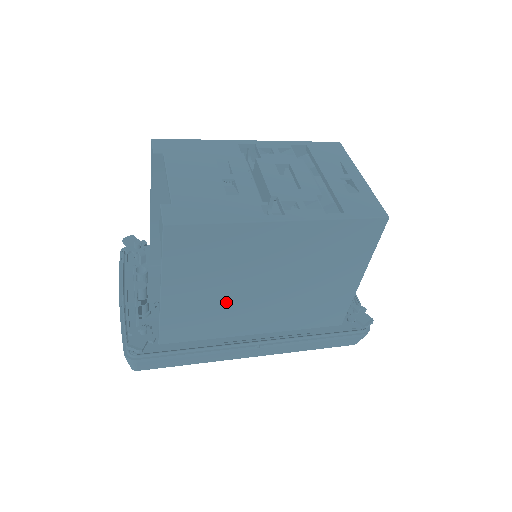
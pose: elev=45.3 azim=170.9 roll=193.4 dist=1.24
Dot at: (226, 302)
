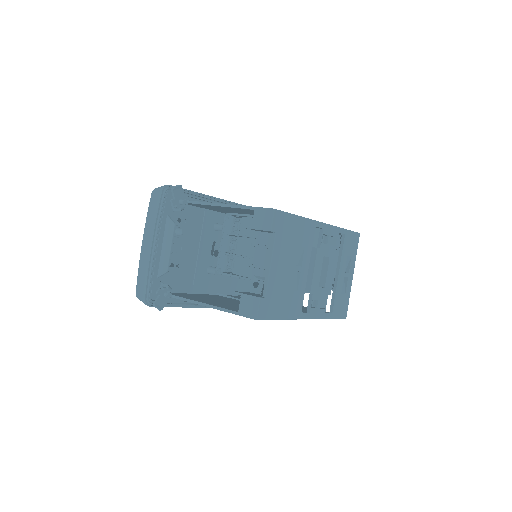
Dot at: occluded
